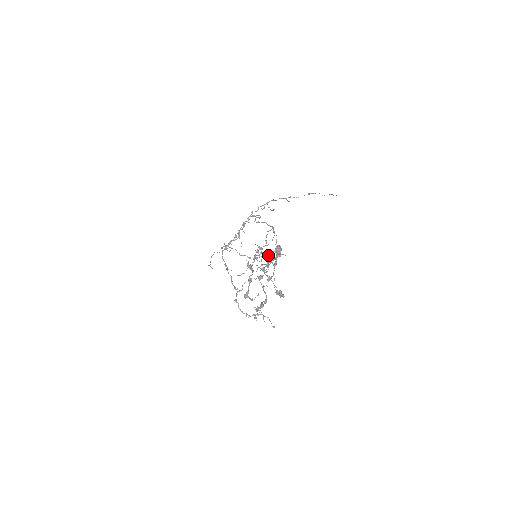
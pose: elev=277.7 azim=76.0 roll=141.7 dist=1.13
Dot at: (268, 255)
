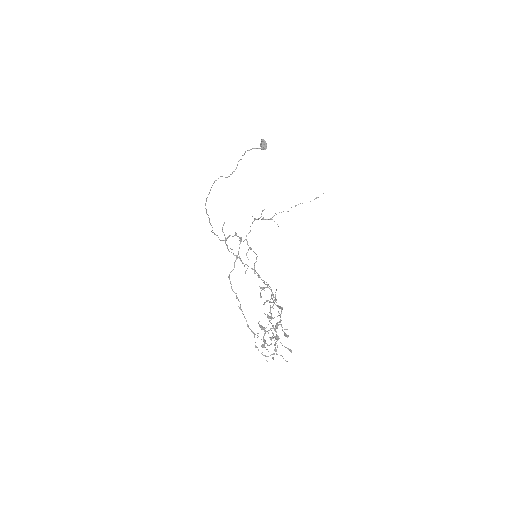
Dot at: occluded
